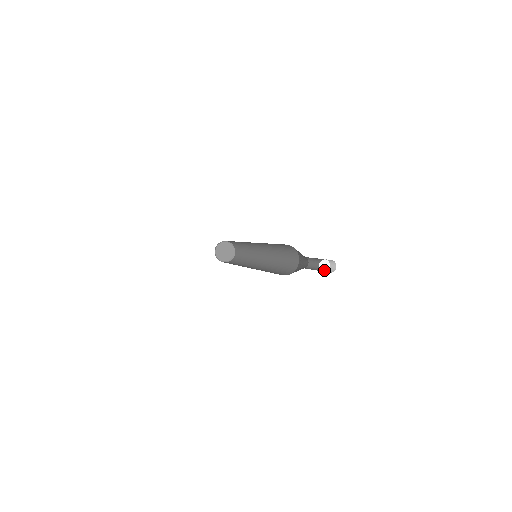
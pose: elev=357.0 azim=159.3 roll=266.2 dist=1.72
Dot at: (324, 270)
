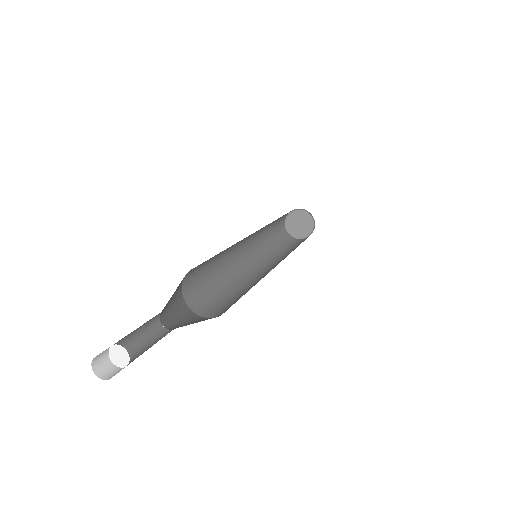
Dot at: (120, 364)
